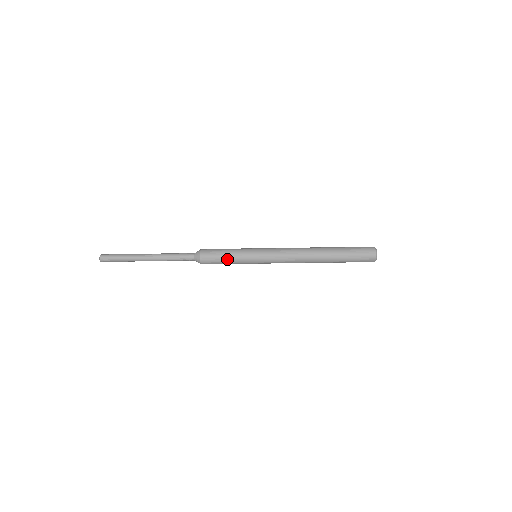
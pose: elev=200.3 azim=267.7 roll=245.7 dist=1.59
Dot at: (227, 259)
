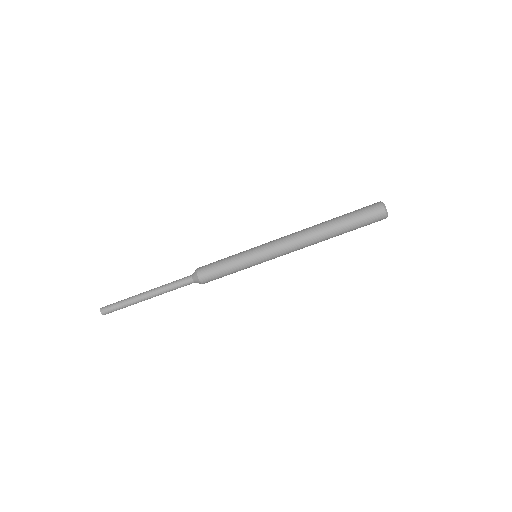
Dot at: (224, 265)
